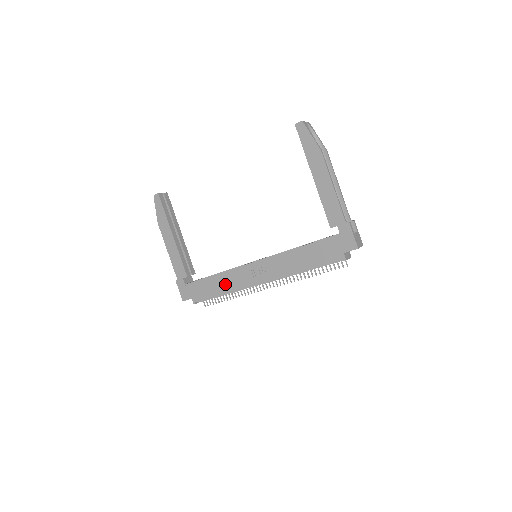
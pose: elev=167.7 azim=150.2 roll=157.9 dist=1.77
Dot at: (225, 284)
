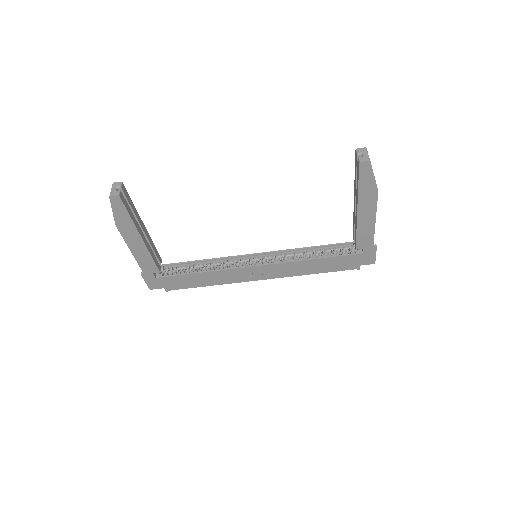
Dot at: (214, 280)
